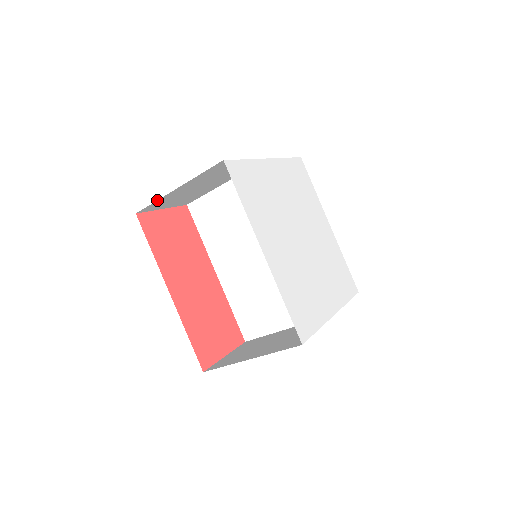
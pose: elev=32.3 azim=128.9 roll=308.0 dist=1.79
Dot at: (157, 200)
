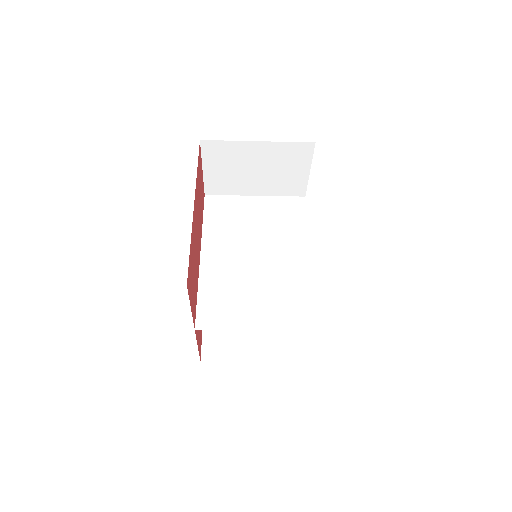
Dot at: (231, 141)
